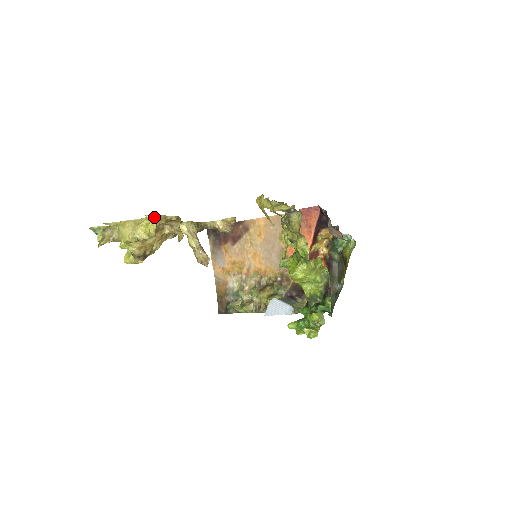
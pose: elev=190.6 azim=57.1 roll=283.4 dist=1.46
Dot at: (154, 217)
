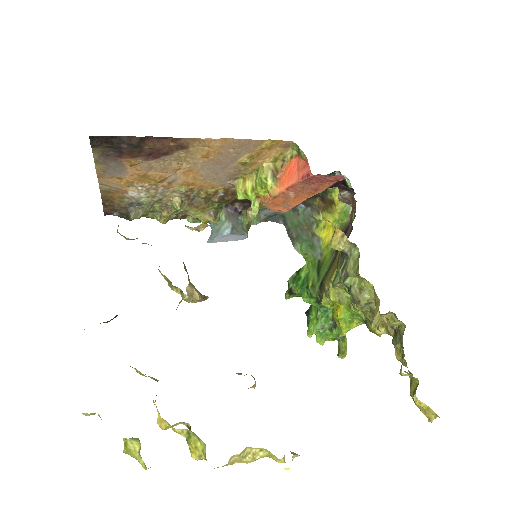
Dot at: occluded
